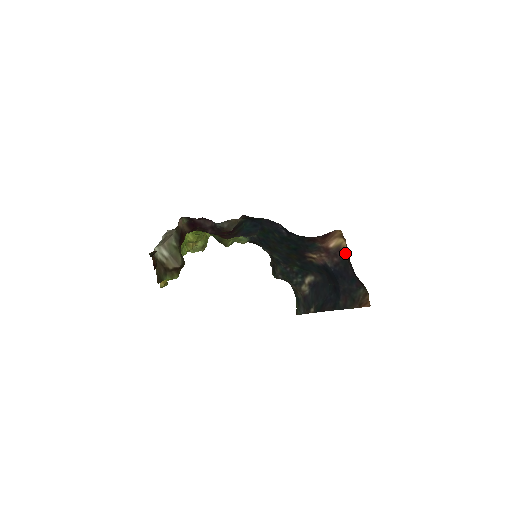
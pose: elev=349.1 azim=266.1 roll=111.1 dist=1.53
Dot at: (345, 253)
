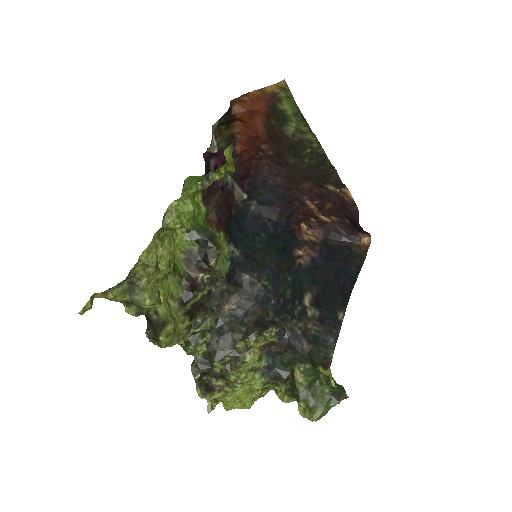
Dot at: (318, 241)
